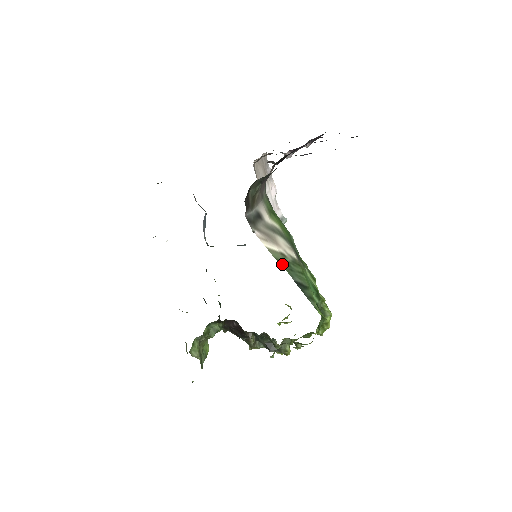
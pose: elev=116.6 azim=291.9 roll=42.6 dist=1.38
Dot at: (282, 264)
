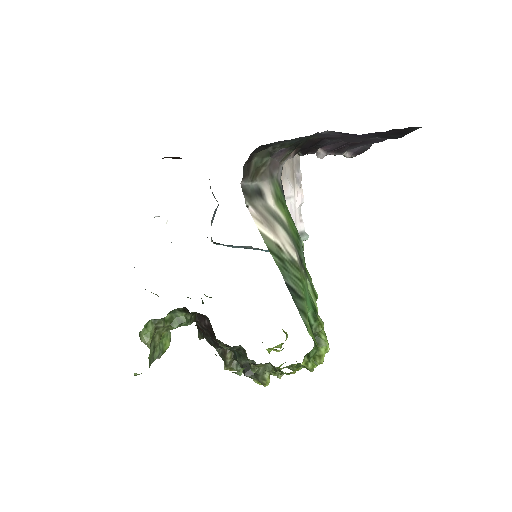
Dot at: (274, 257)
